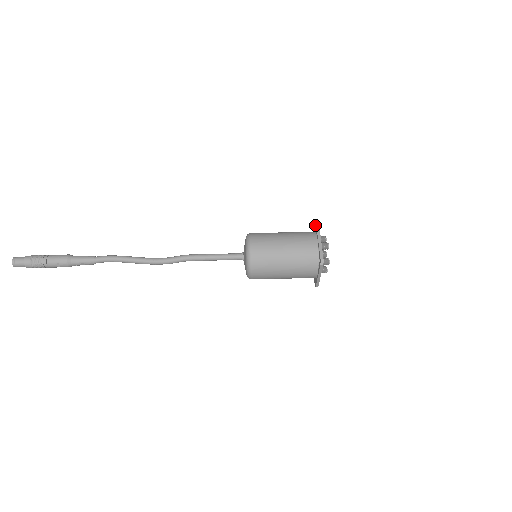
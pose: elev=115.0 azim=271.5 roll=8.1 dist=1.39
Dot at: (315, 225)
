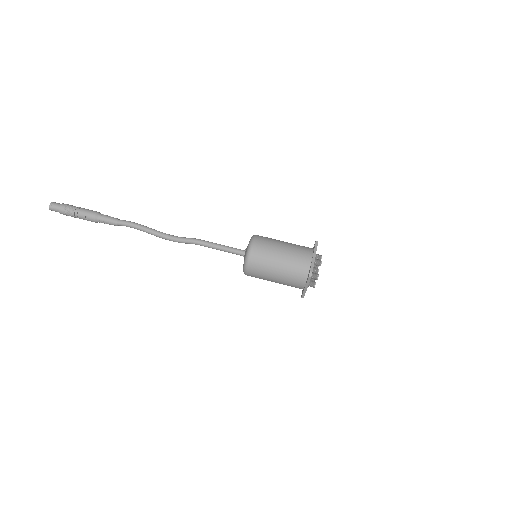
Dot at: occluded
